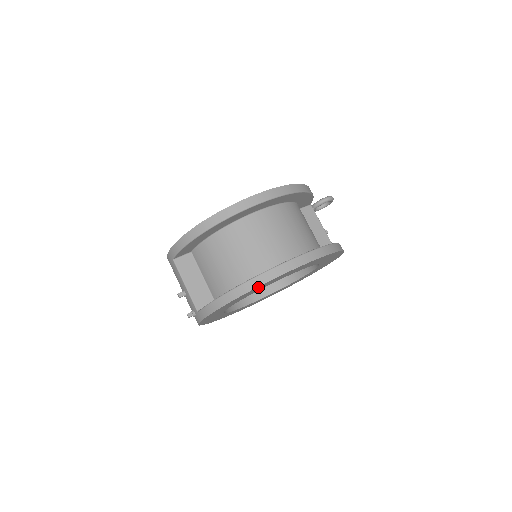
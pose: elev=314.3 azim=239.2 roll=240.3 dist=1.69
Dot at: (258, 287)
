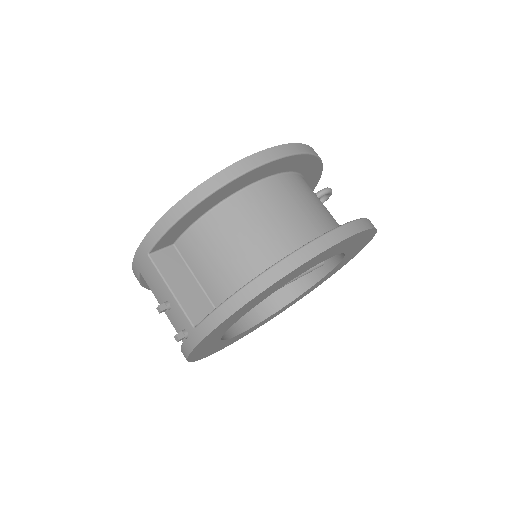
Dot at: (297, 269)
